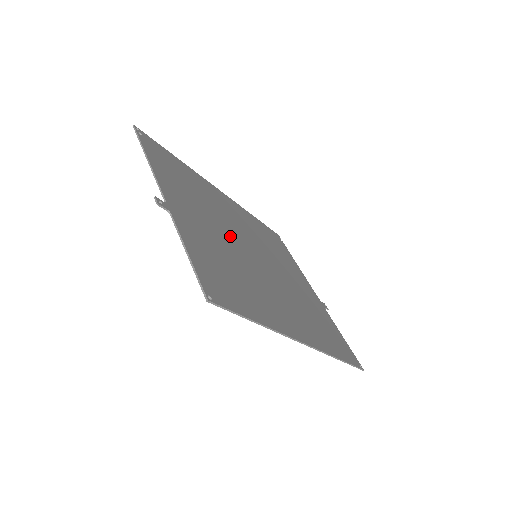
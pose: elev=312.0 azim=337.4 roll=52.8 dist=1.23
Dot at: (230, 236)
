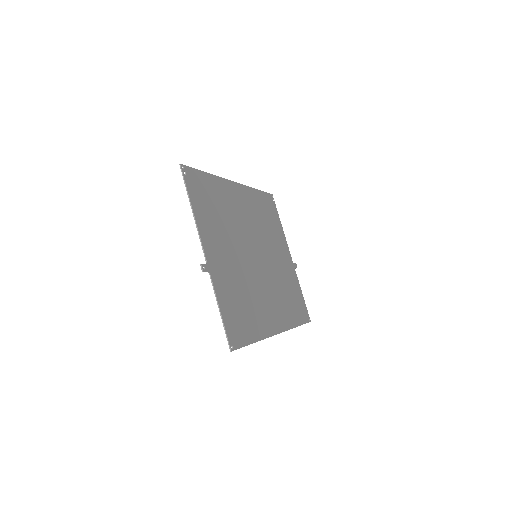
Dot at: (241, 252)
